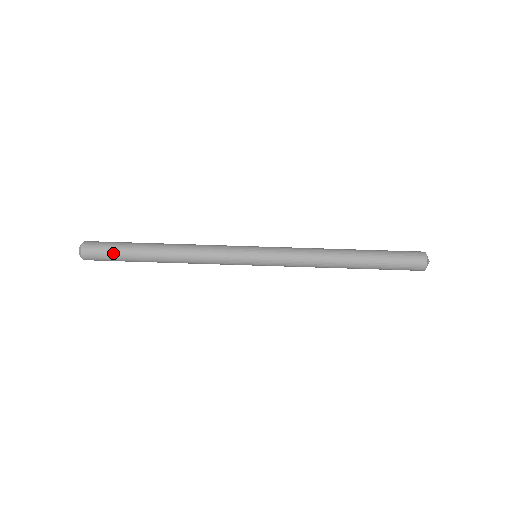
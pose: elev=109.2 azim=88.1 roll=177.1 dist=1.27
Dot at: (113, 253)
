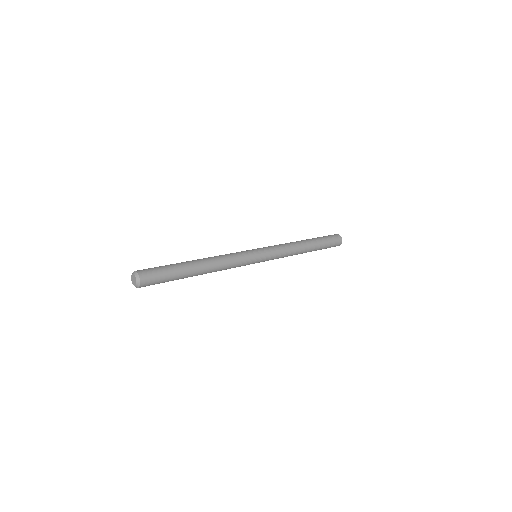
Dot at: (166, 275)
